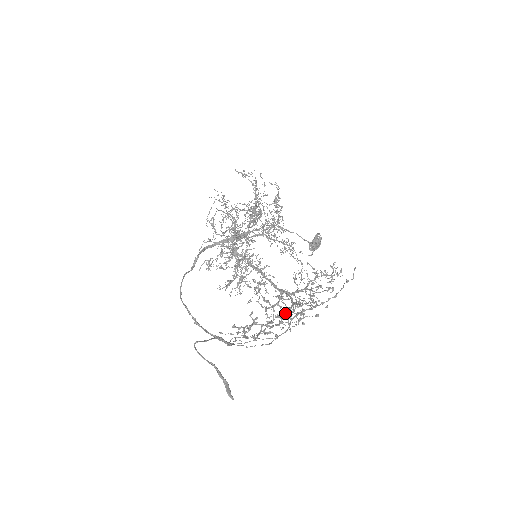
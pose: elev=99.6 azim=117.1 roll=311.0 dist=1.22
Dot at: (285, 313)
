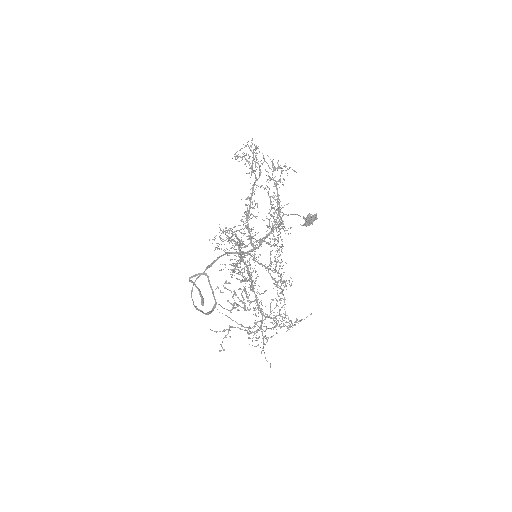
Dot at: occluded
